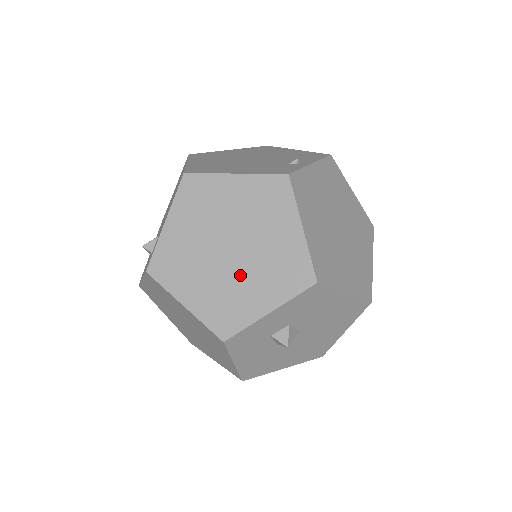
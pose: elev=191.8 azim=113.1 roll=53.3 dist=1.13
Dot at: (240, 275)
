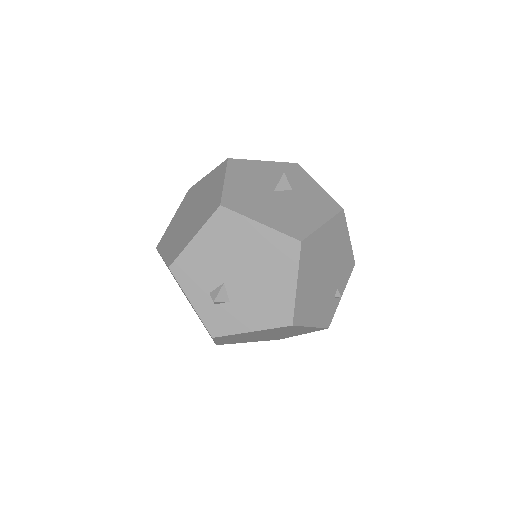
Dot at: occluded
